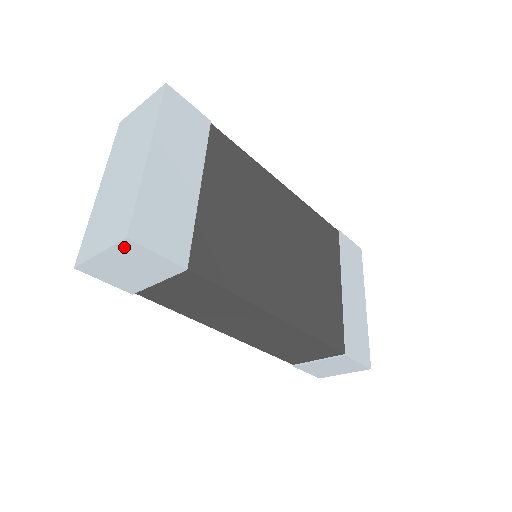
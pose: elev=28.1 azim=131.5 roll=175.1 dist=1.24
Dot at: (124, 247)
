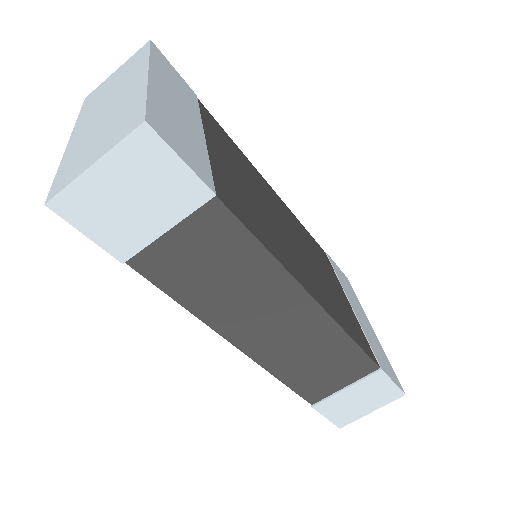
Dot at: (136, 145)
